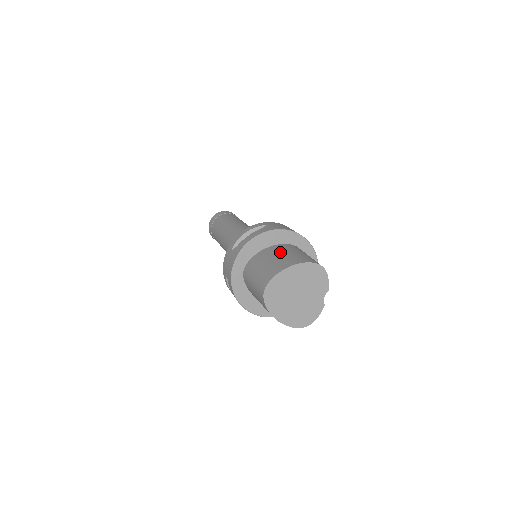
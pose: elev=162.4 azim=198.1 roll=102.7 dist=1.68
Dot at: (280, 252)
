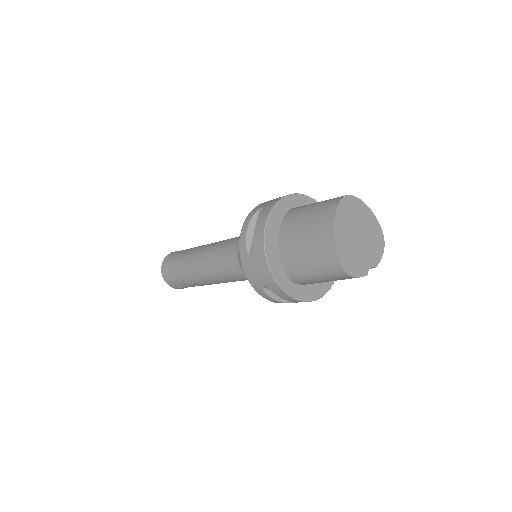
Dot at: occluded
